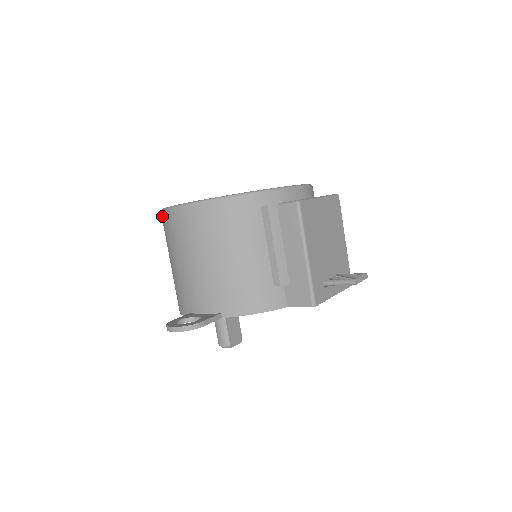
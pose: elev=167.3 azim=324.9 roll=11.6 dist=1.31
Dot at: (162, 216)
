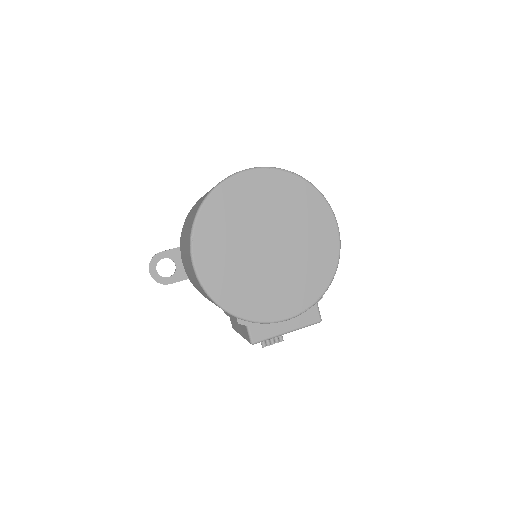
Dot at: (194, 218)
